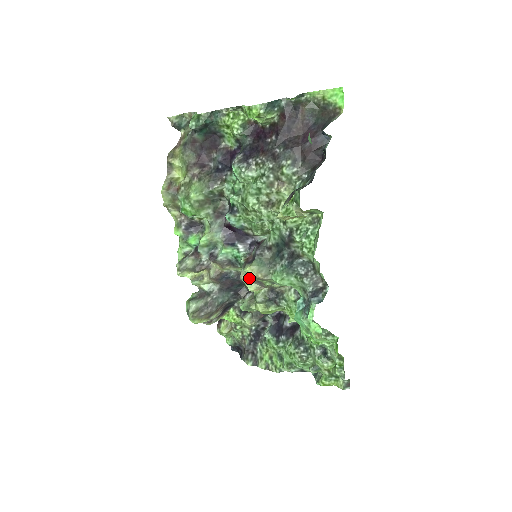
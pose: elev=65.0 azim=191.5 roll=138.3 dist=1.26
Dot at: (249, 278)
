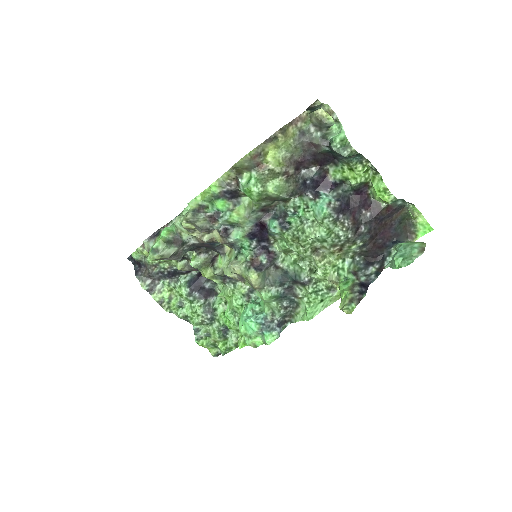
Dot at: (242, 275)
